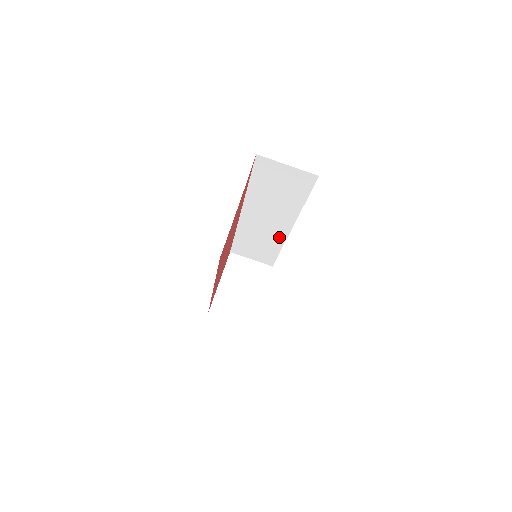
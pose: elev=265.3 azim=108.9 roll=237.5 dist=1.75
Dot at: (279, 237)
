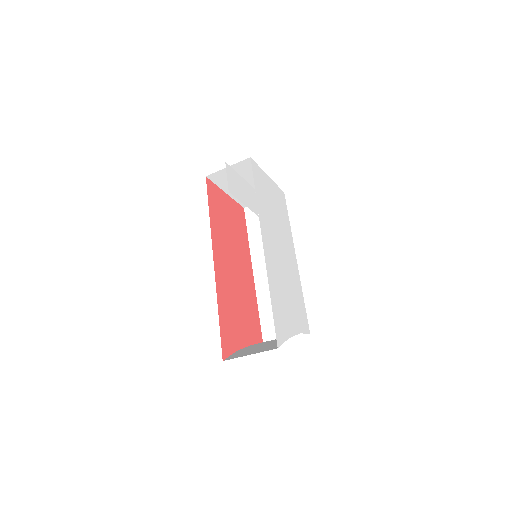
Dot at: occluded
